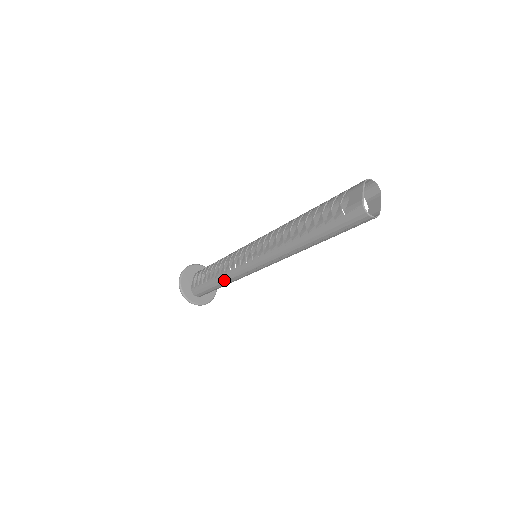
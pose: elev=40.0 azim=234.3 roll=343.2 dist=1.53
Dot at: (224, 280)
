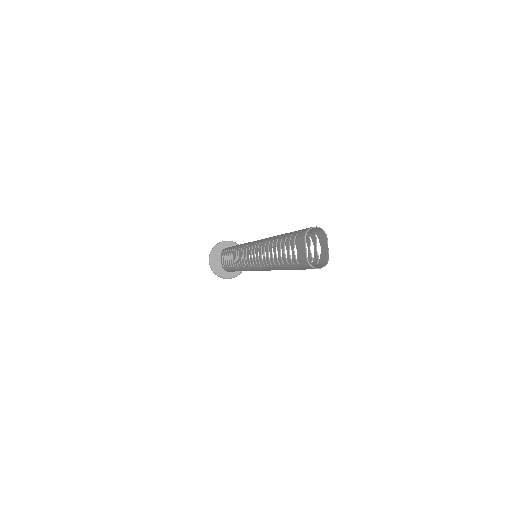
Dot at: occluded
